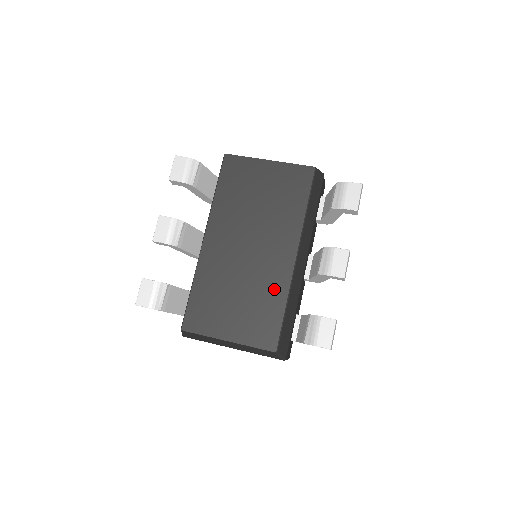
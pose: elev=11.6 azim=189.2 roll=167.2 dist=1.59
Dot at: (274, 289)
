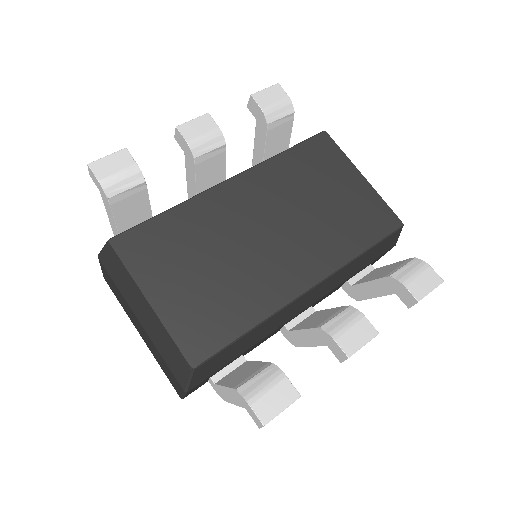
Dot at: (257, 297)
